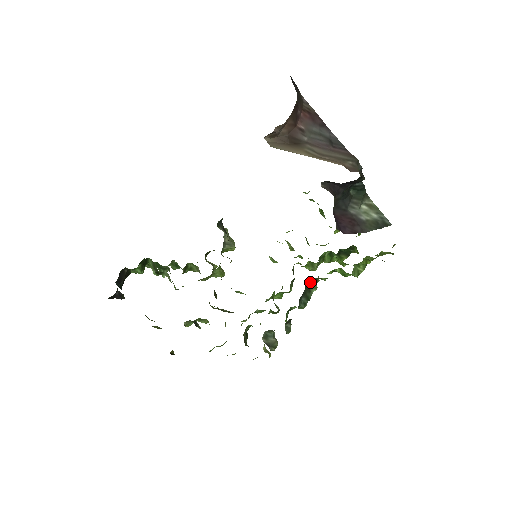
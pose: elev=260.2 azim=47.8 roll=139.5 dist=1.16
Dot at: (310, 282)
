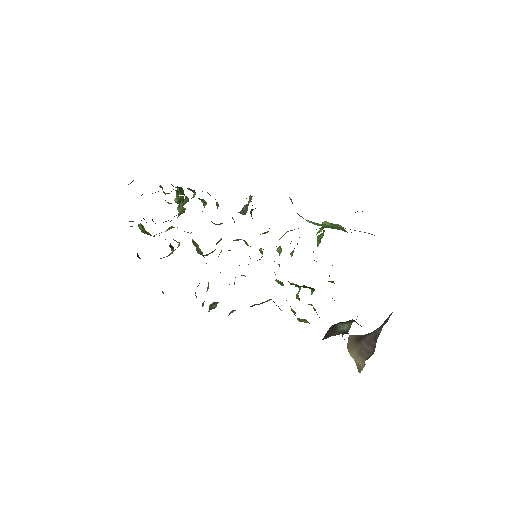
Dot at: occluded
